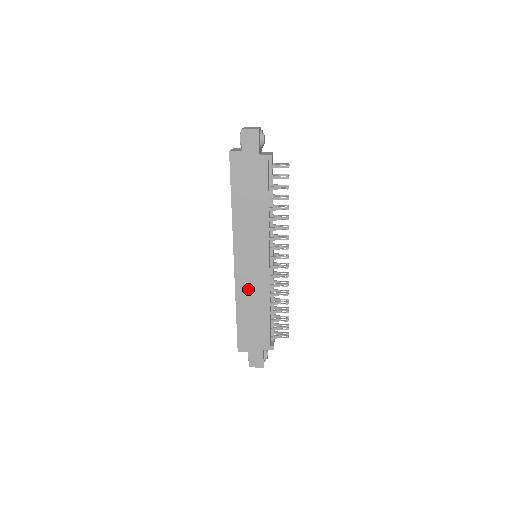
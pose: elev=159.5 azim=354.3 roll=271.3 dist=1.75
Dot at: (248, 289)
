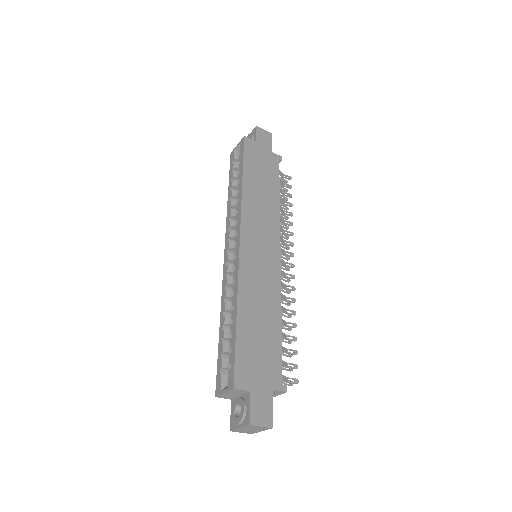
Dot at: (255, 284)
